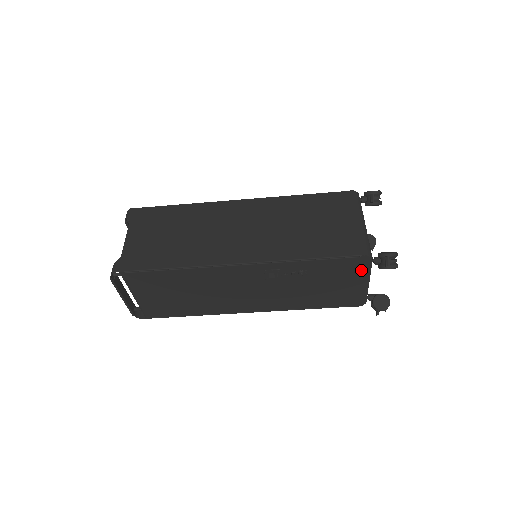
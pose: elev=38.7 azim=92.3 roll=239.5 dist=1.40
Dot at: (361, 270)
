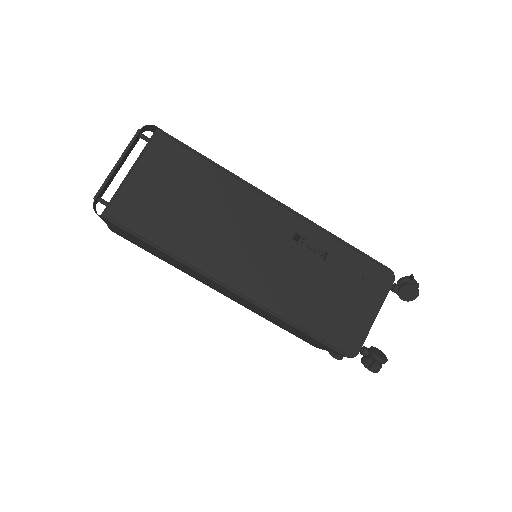
Dot at: (378, 290)
